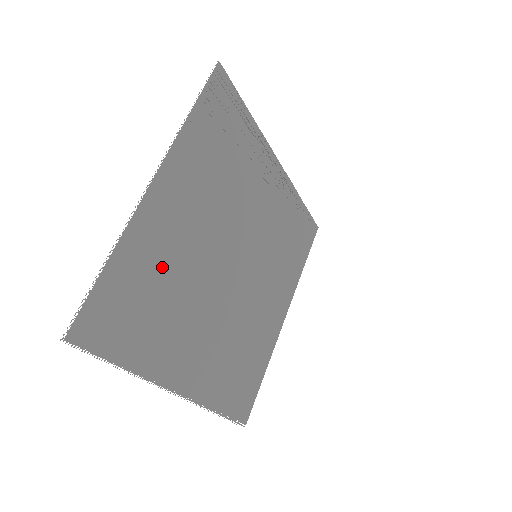
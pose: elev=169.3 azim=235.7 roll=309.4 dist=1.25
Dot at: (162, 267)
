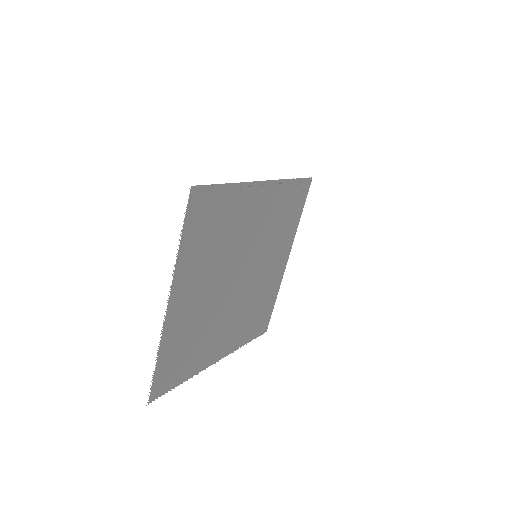
Dot at: (189, 331)
